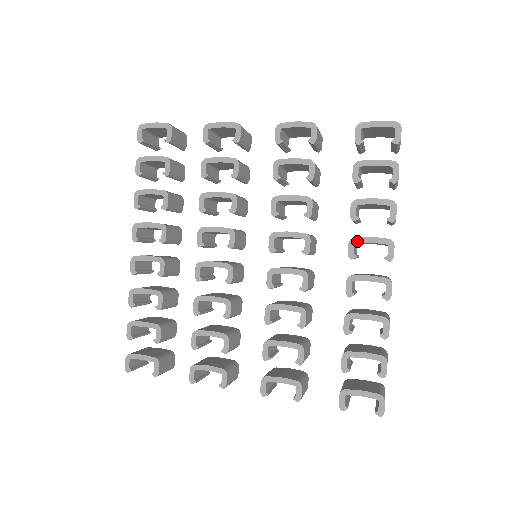
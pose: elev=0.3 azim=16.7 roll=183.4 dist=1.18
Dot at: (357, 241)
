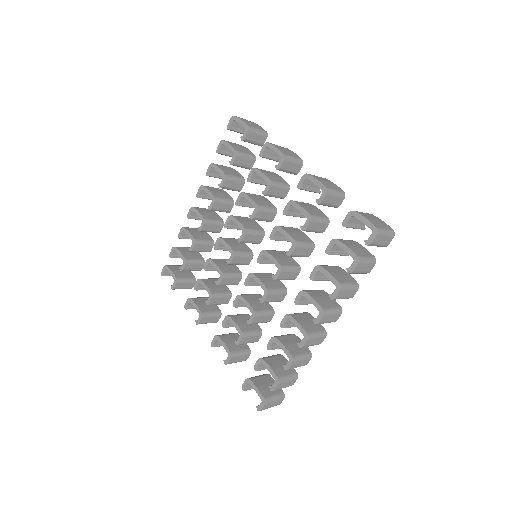
Dot at: (305, 295)
